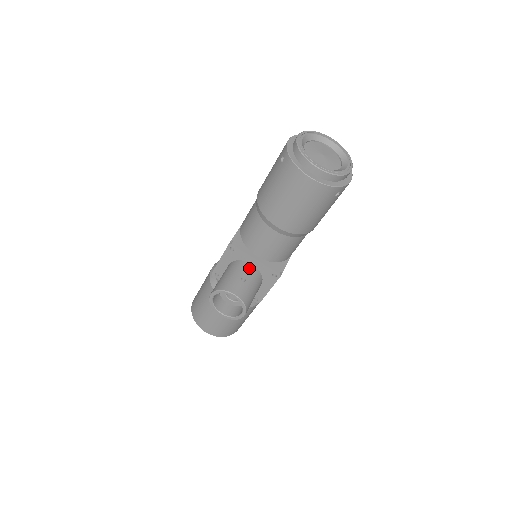
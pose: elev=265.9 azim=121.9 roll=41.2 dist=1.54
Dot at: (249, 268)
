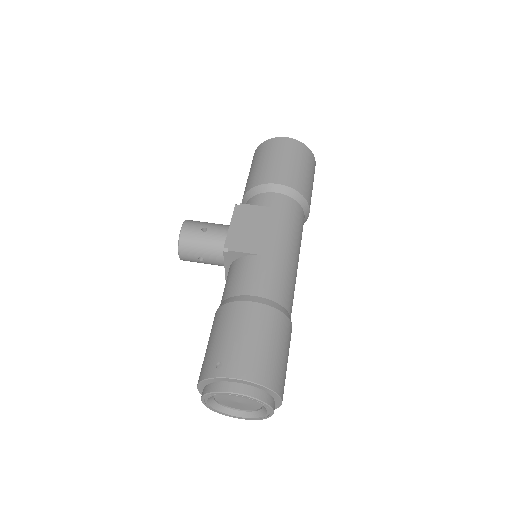
Dot at: (219, 261)
